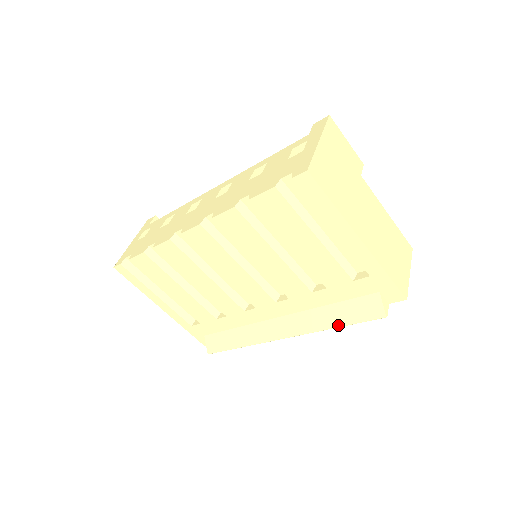
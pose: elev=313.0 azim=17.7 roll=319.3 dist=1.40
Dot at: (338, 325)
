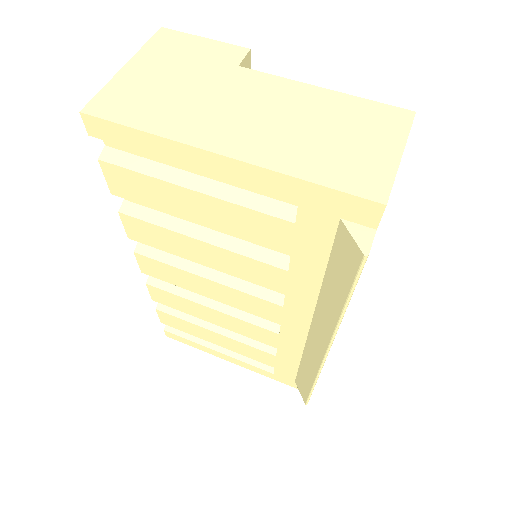
Dot at: (342, 305)
